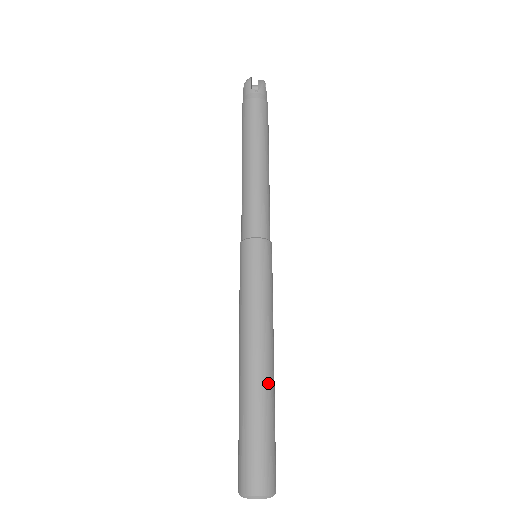
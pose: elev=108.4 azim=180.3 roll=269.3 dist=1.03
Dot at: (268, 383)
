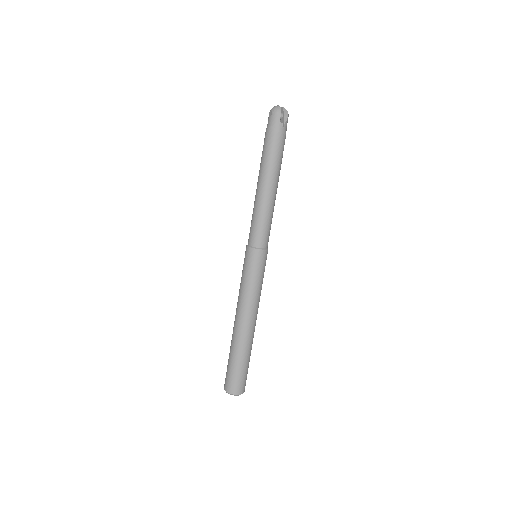
Dot at: occluded
